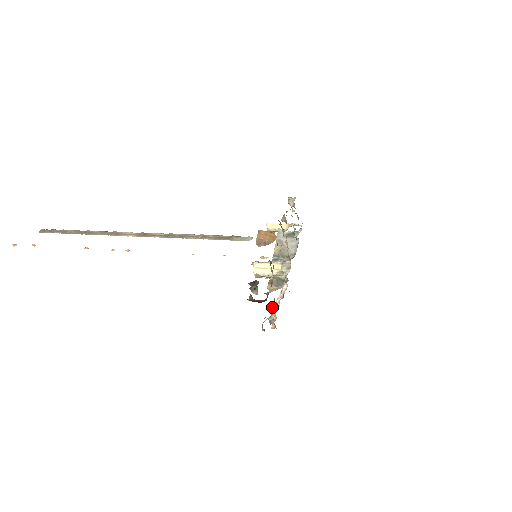
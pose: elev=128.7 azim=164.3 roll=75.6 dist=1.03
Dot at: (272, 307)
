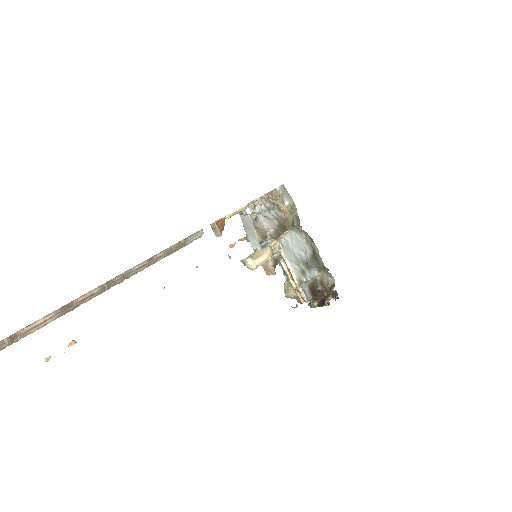
Dot at: (311, 292)
